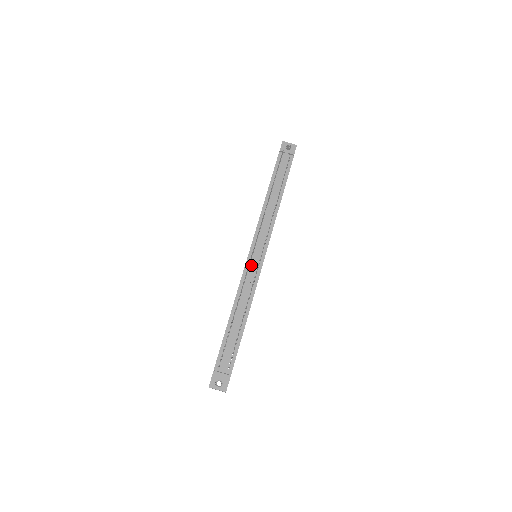
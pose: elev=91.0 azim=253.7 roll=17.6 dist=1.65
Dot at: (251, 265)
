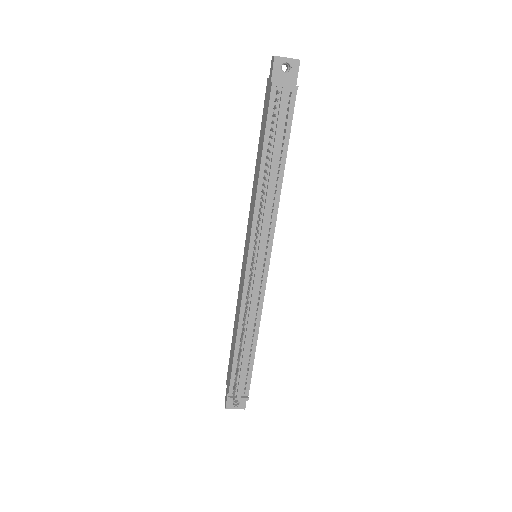
Dot at: (252, 279)
